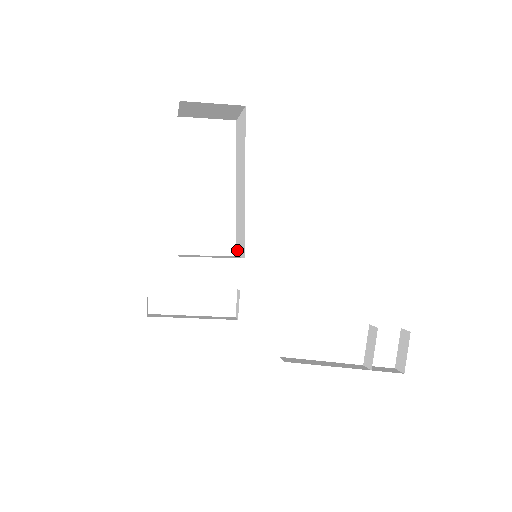
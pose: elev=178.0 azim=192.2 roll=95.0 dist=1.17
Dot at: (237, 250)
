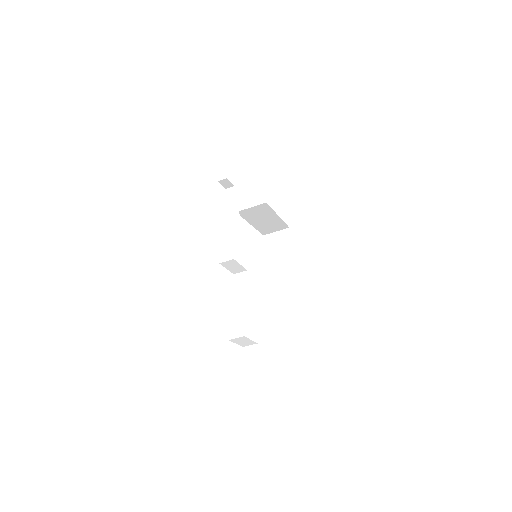
Dot at: occluded
